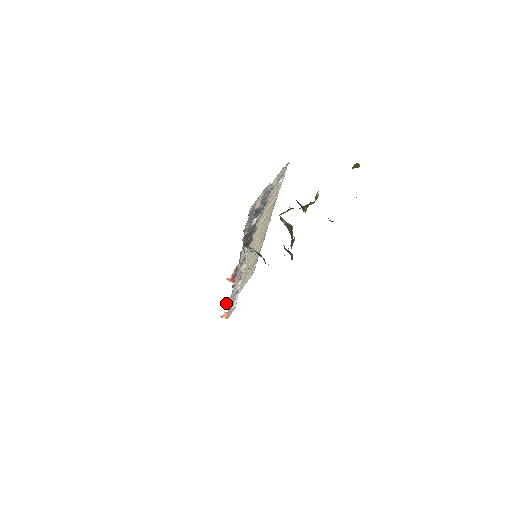
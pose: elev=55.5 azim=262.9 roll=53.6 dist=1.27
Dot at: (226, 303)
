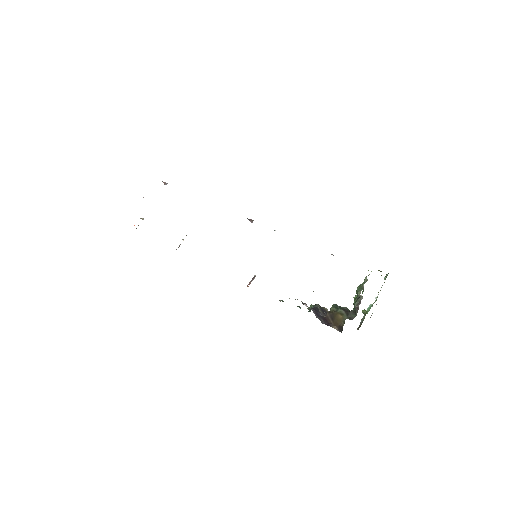
Dot at: occluded
